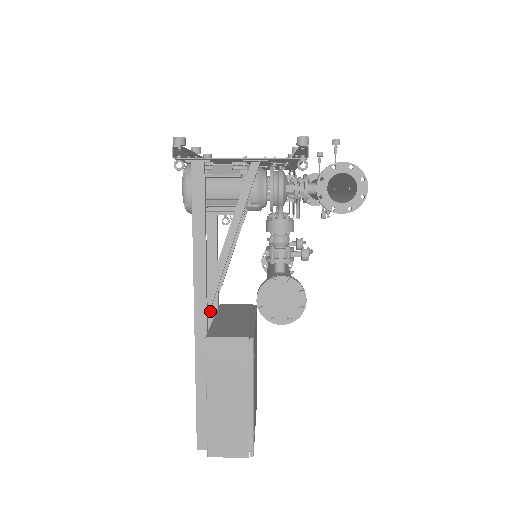
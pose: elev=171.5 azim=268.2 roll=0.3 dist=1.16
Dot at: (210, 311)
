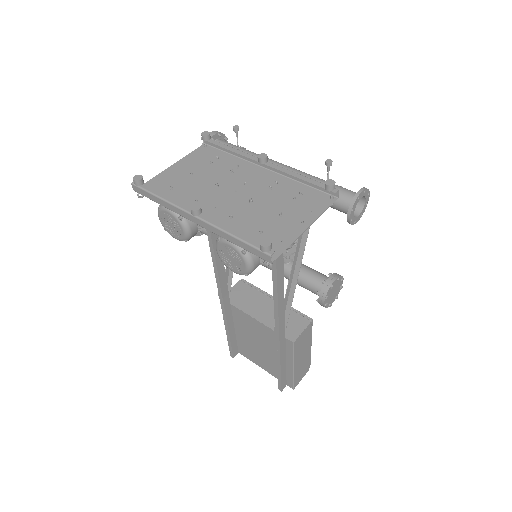
Dot at: (226, 310)
